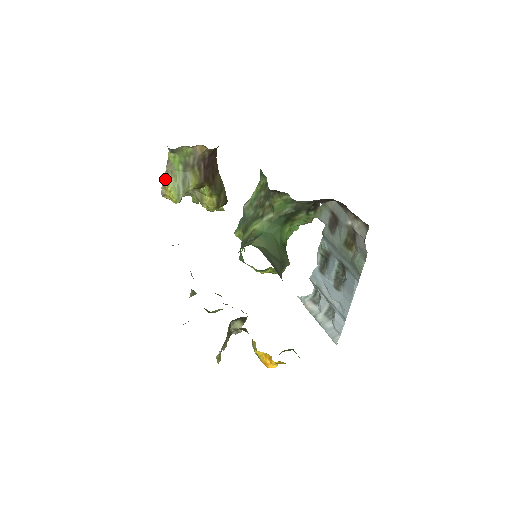
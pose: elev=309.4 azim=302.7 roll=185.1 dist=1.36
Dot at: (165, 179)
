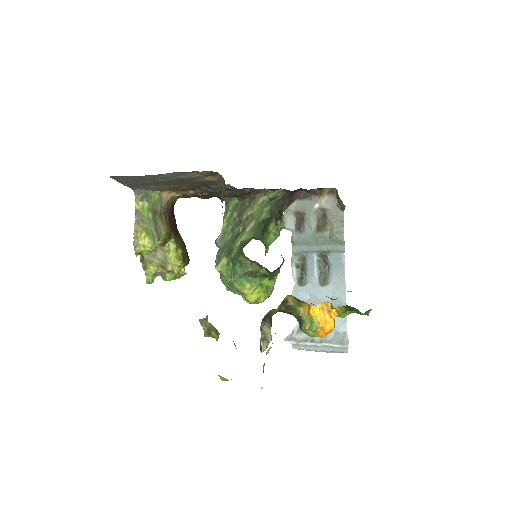
Dot at: (136, 228)
